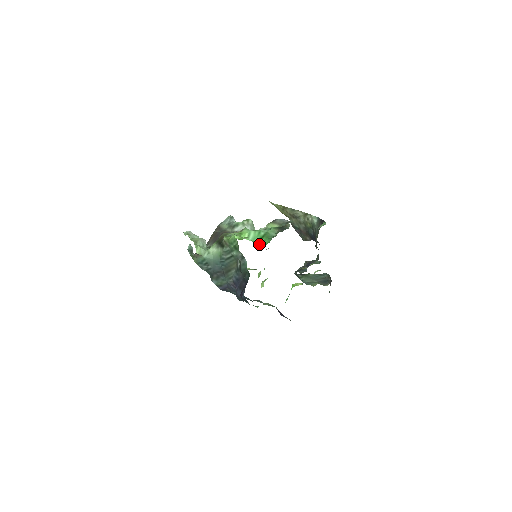
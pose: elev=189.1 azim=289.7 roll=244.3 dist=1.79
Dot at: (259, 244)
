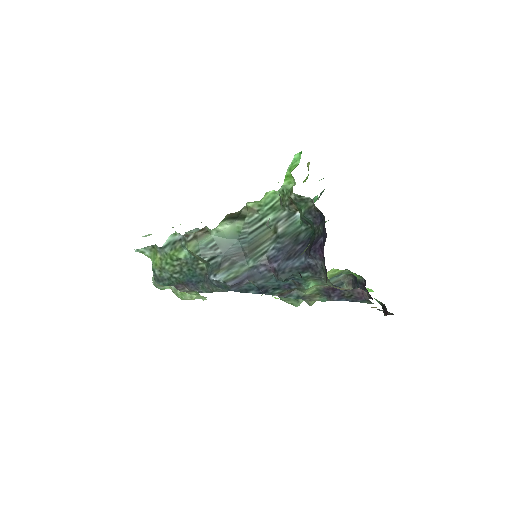
Dot at: occluded
